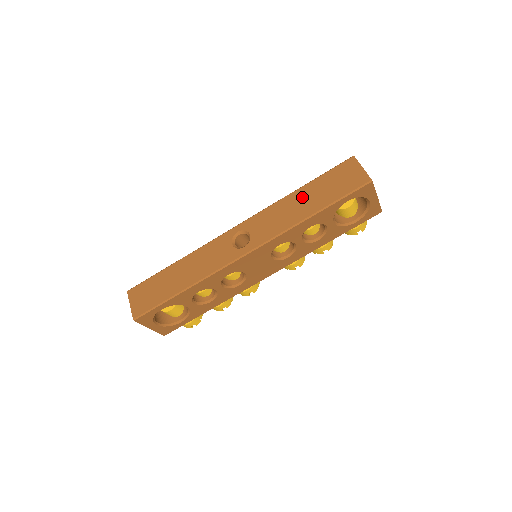
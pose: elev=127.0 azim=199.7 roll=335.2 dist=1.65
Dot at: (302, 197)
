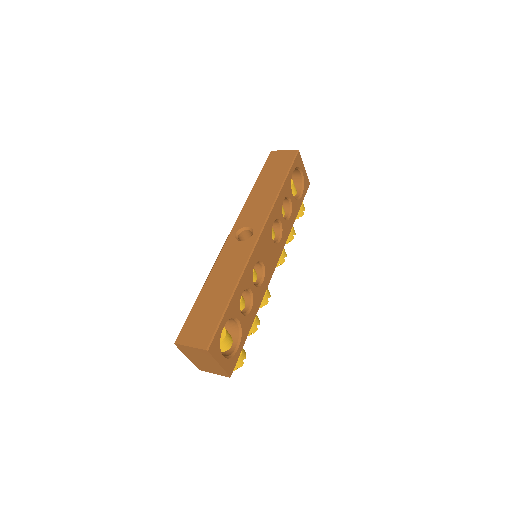
Dot at: (262, 186)
